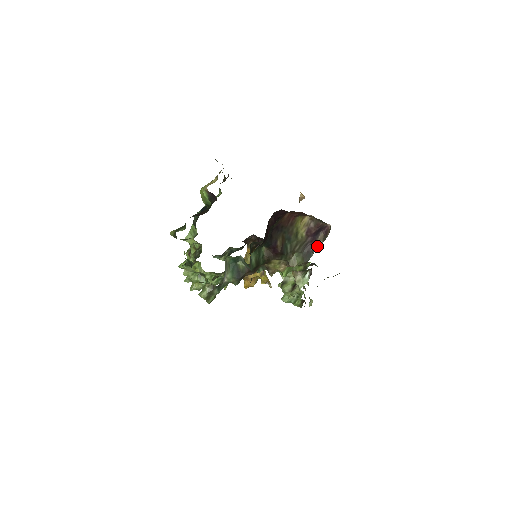
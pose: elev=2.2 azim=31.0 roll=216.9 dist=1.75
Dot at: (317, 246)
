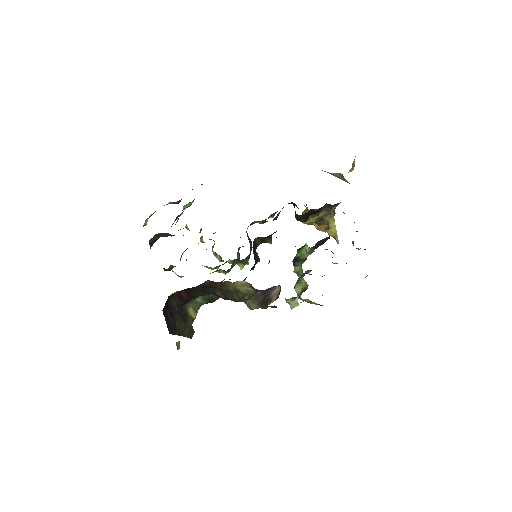
Dot at: (271, 301)
